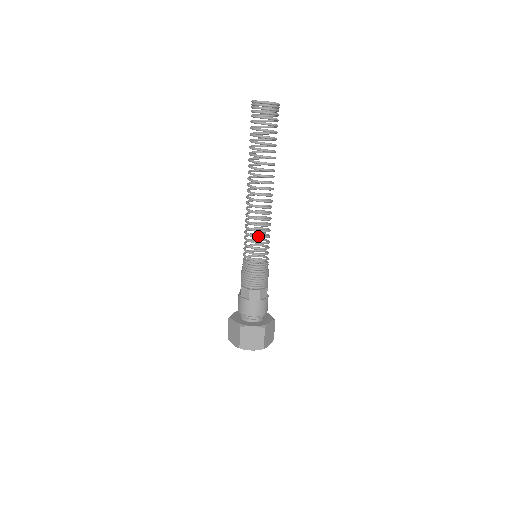
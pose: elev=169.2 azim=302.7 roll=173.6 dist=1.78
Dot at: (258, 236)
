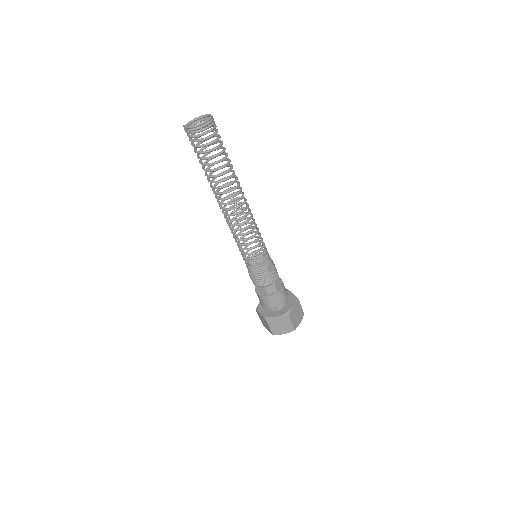
Dot at: (258, 238)
